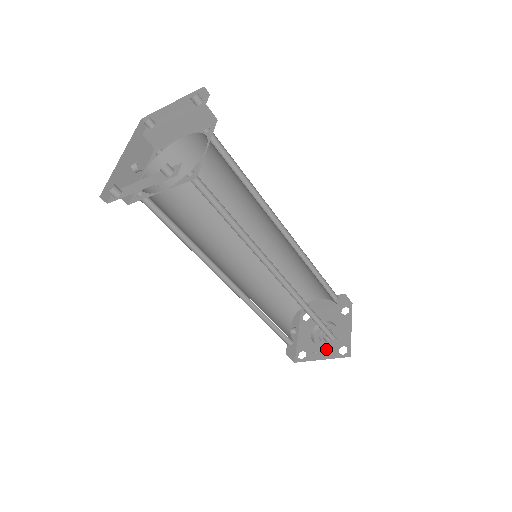
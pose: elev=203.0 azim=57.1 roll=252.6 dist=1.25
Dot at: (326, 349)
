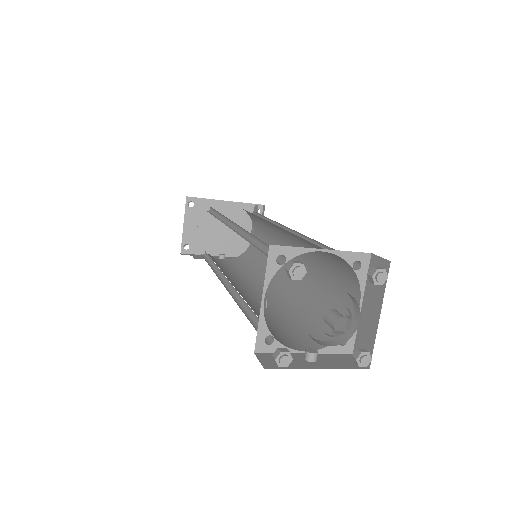
Dot at: occluded
